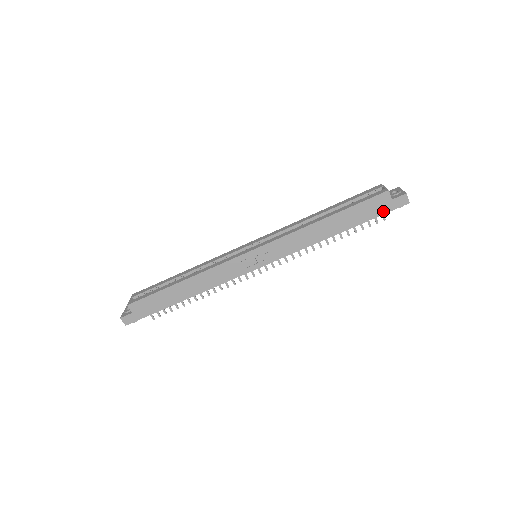
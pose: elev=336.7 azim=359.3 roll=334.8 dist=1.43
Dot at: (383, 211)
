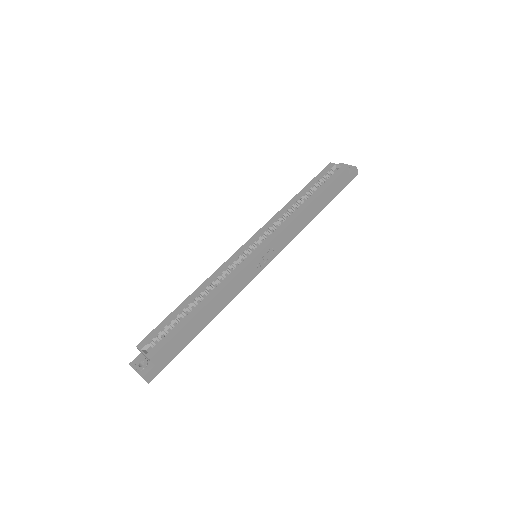
Dot at: (344, 186)
